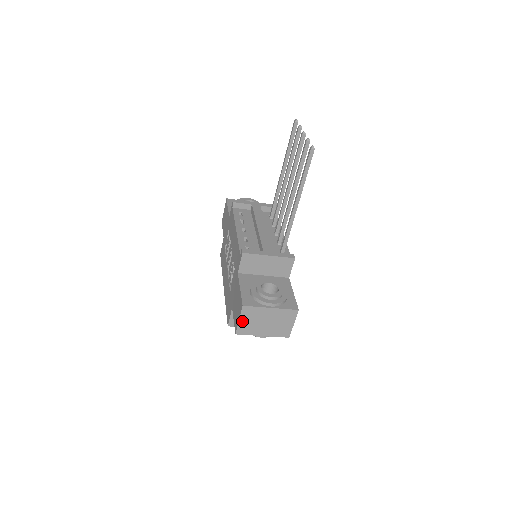
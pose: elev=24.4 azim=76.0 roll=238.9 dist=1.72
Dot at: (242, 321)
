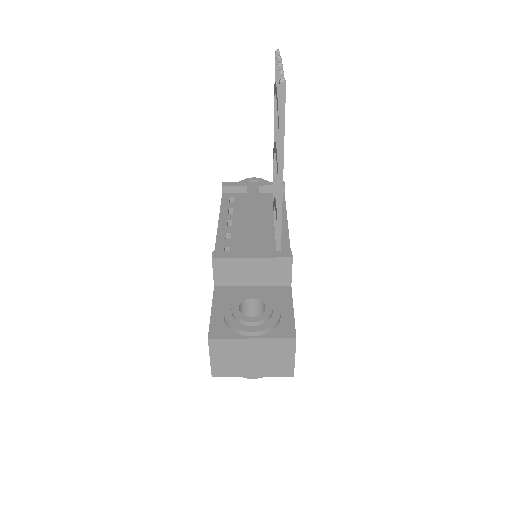
Dot at: (215, 359)
